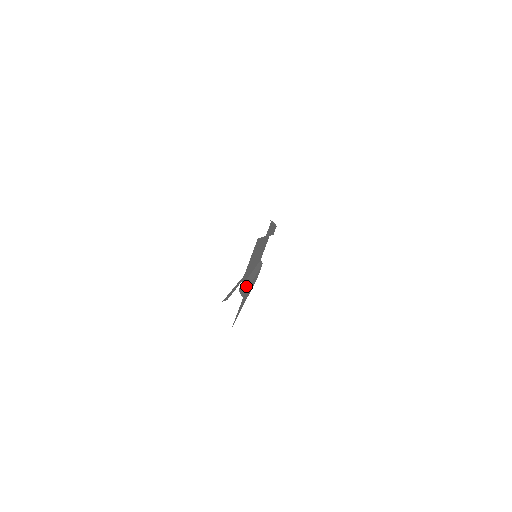
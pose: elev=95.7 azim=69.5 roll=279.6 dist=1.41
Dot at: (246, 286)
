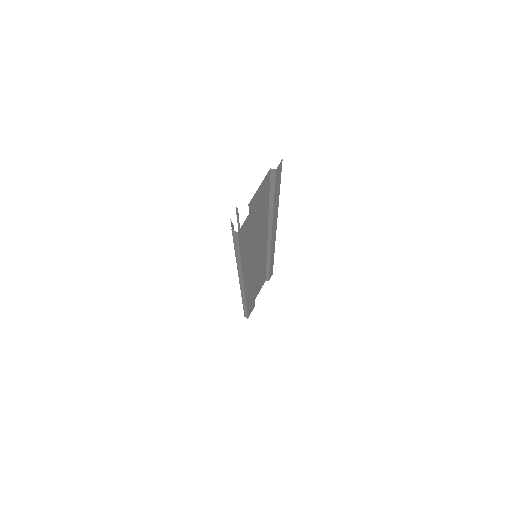
Dot at: occluded
